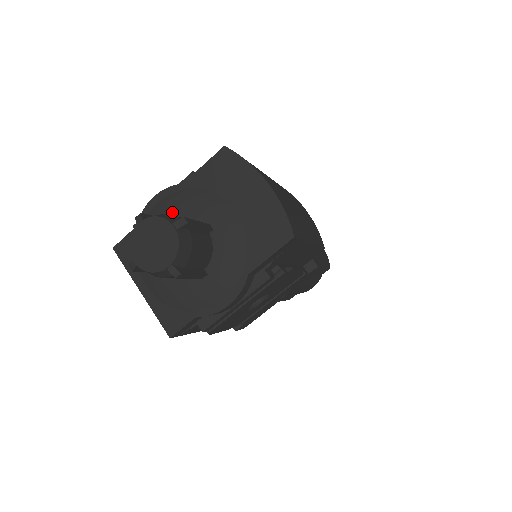
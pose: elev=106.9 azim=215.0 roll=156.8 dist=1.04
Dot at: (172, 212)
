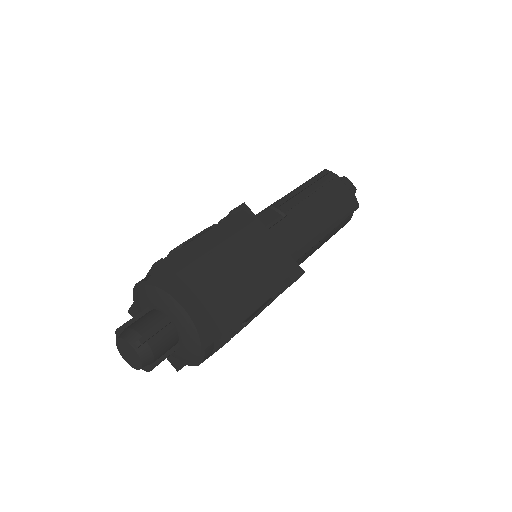
Dot at: (147, 302)
